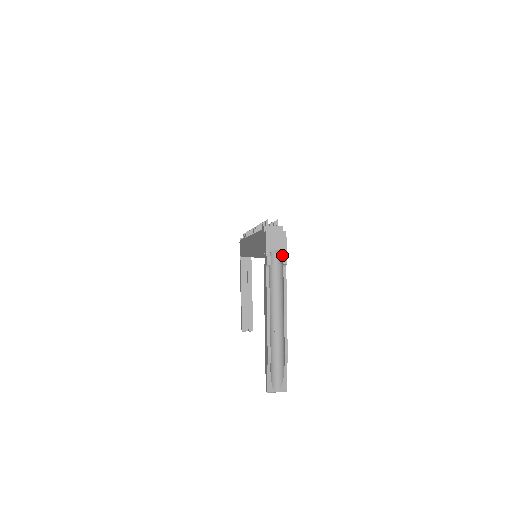
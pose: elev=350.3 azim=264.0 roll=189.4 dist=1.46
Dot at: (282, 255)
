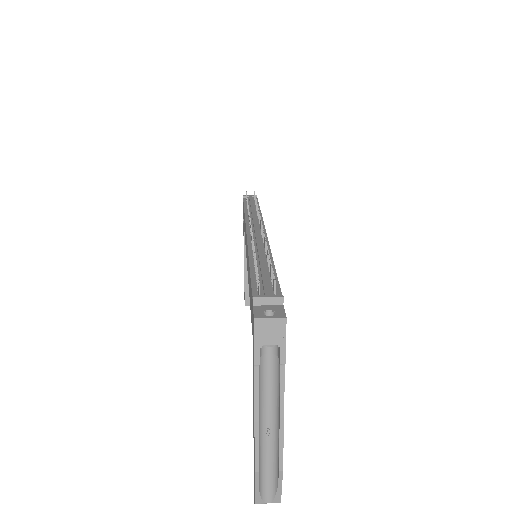
Dot at: (279, 350)
